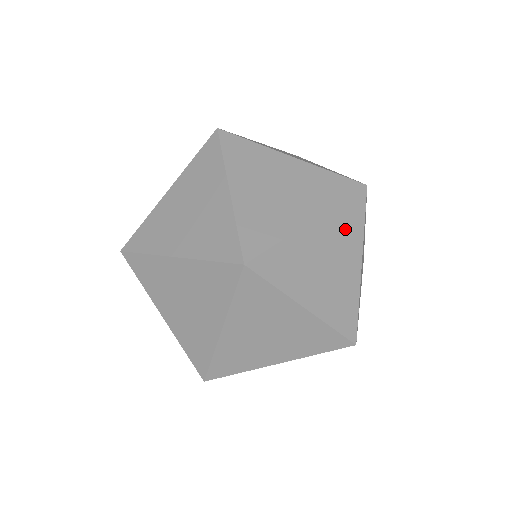
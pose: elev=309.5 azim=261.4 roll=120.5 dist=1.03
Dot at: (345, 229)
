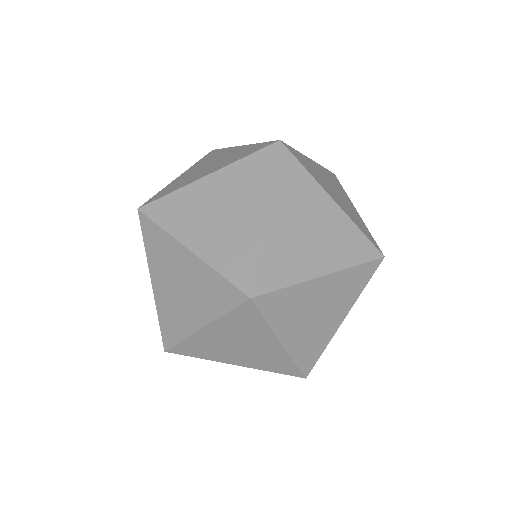
Dot at: occluded
